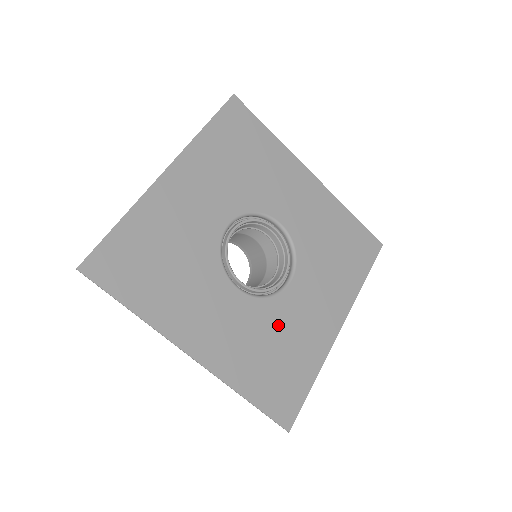
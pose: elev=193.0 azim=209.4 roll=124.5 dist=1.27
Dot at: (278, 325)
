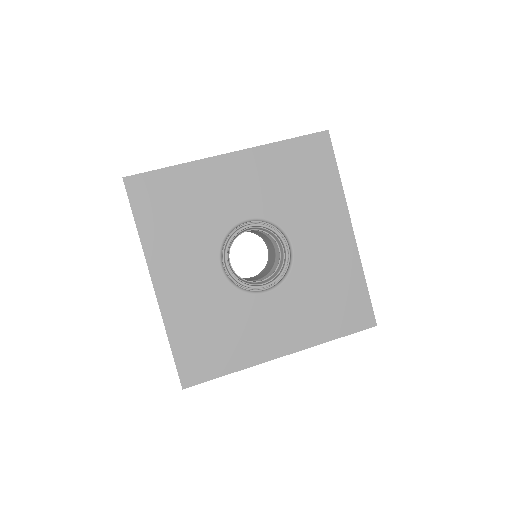
Dot at: (312, 281)
